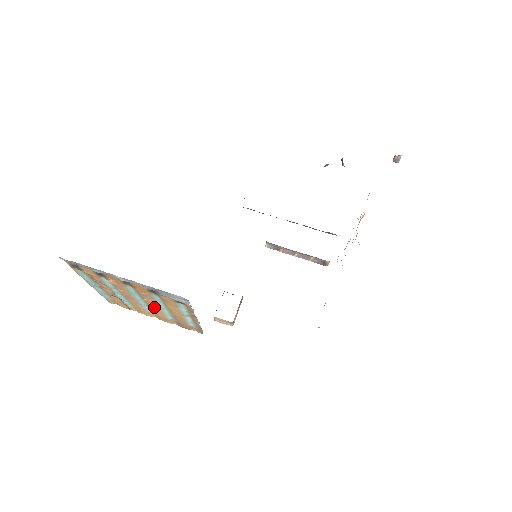
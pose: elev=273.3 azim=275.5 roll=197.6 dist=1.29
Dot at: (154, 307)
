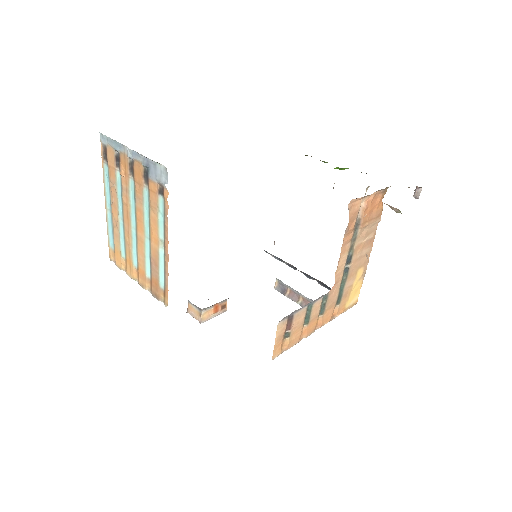
Dot at: (140, 235)
